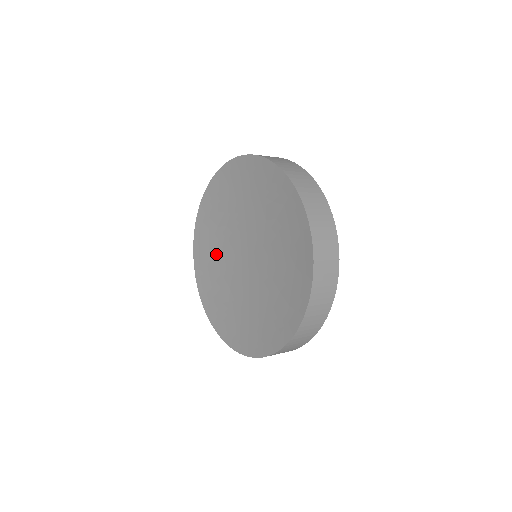
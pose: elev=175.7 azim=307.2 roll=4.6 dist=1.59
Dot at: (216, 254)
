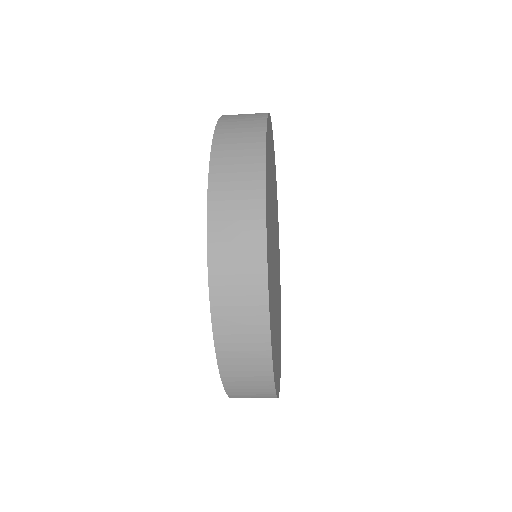
Dot at: occluded
